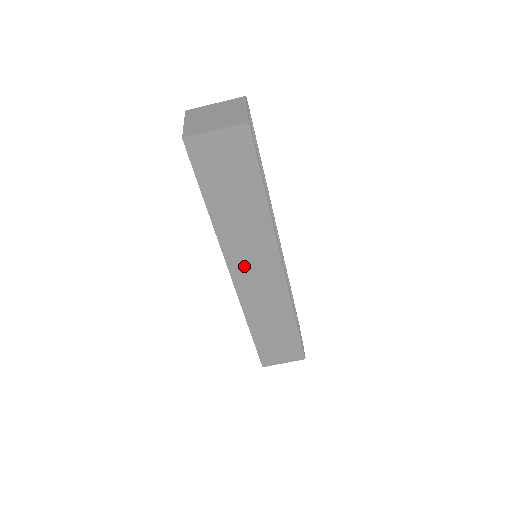
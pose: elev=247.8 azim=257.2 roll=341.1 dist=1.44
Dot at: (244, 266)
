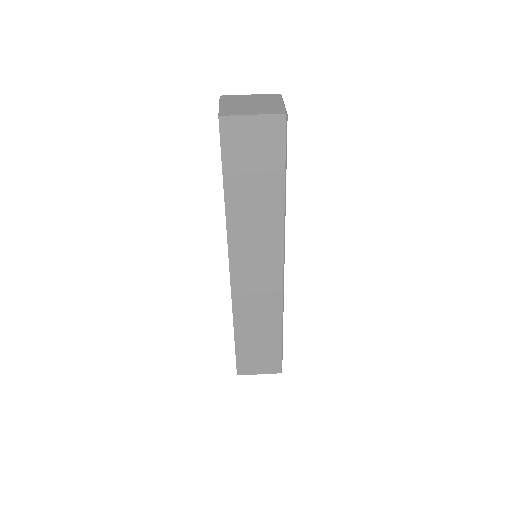
Dot at: (245, 262)
